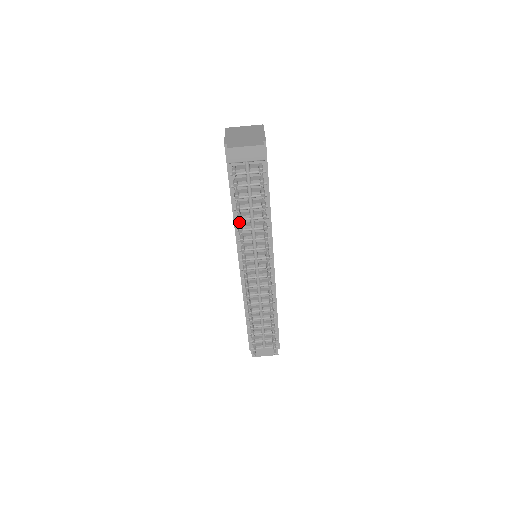
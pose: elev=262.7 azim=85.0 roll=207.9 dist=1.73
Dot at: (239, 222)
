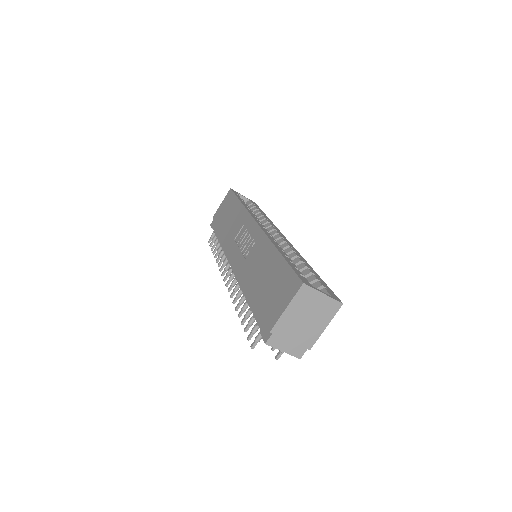
Dot at: (239, 317)
